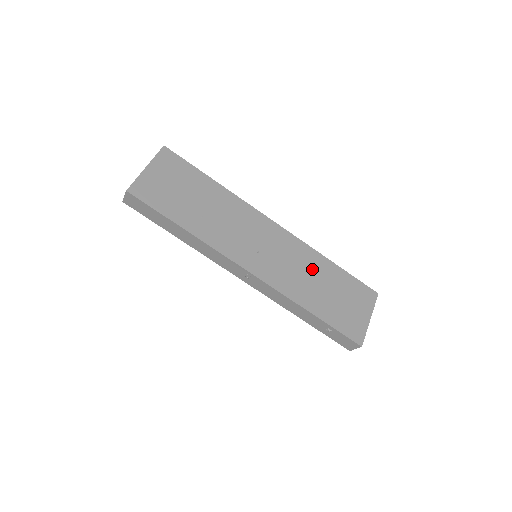
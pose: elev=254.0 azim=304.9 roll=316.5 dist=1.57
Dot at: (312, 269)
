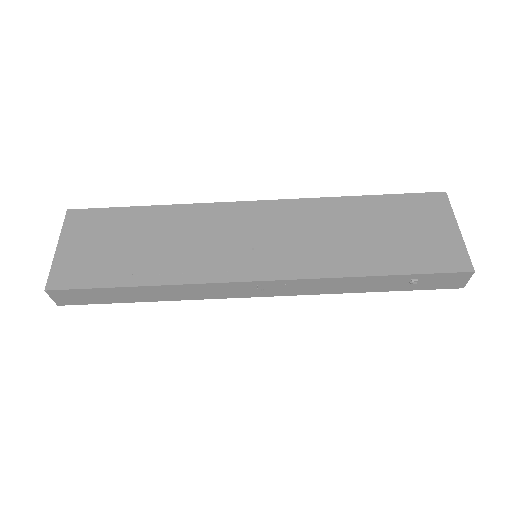
Dot at: (337, 222)
